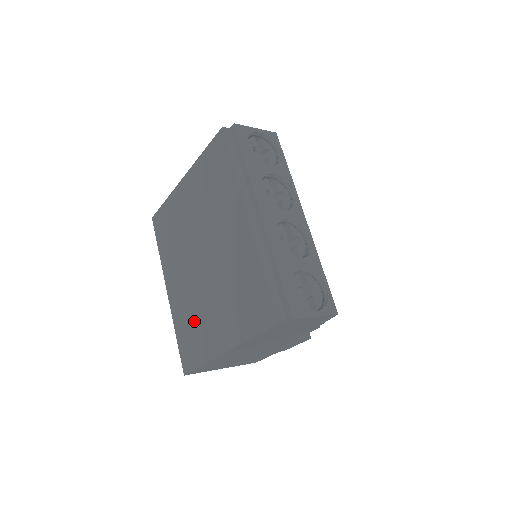
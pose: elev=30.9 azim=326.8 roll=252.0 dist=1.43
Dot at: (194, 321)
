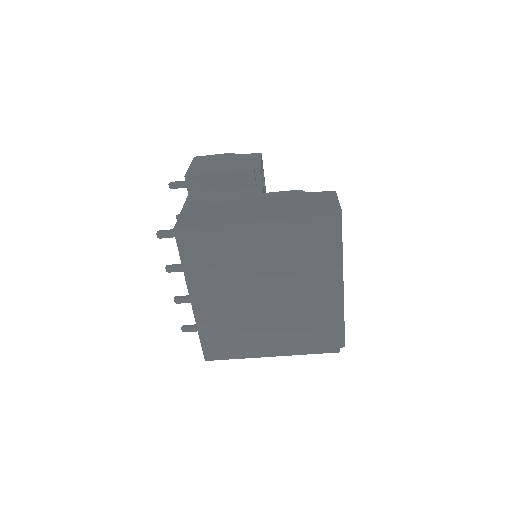
Dot at: (235, 332)
